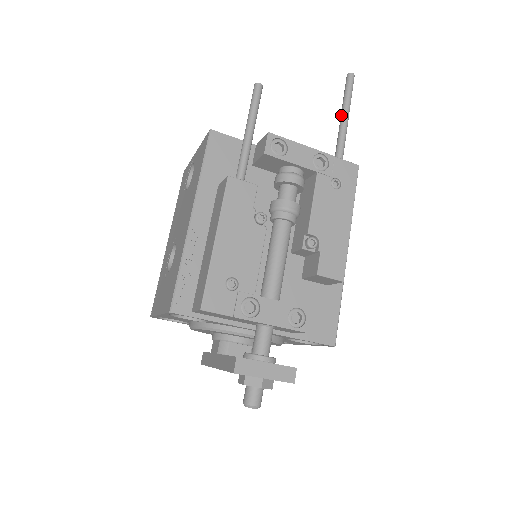
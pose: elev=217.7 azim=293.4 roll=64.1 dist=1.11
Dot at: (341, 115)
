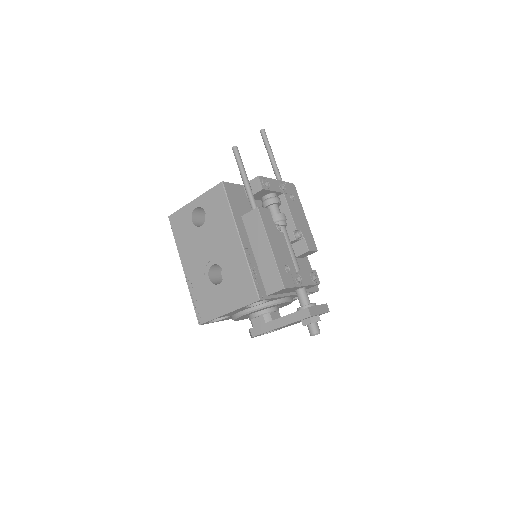
Dot at: (270, 156)
